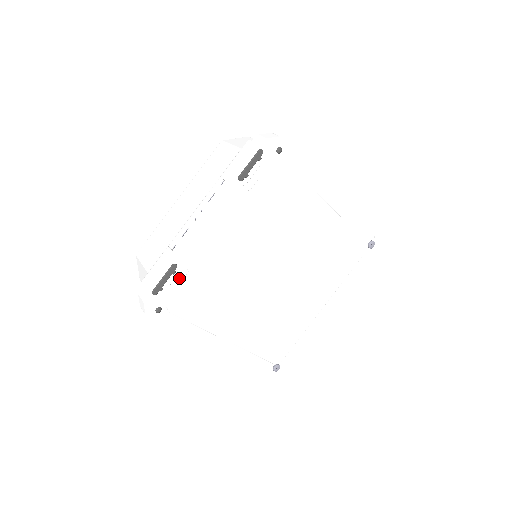
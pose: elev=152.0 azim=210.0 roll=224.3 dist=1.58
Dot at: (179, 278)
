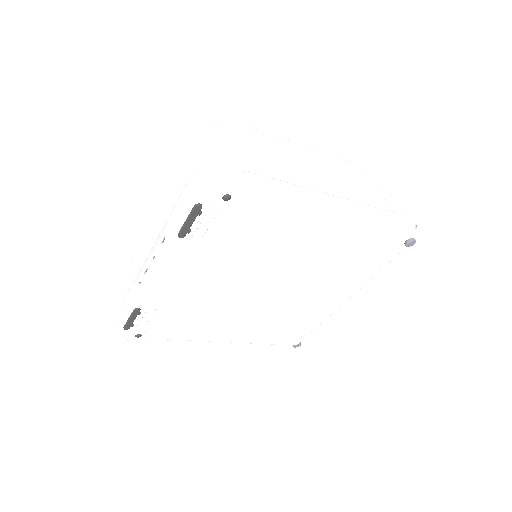
Dot at: (148, 315)
